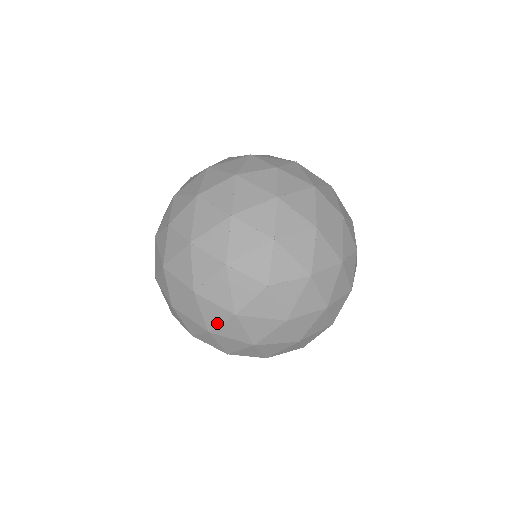
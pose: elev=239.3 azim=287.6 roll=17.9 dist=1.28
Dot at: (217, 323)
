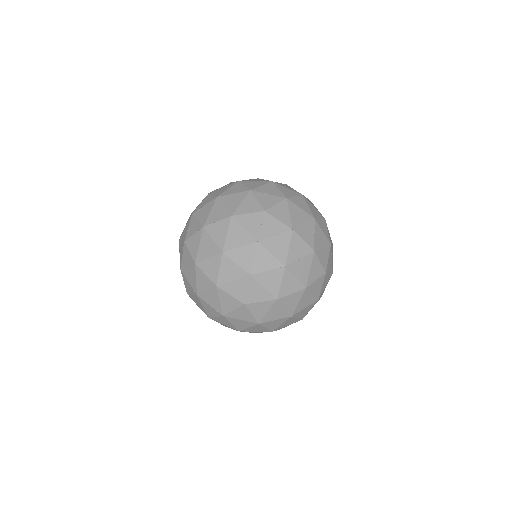
Dot at: (213, 315)
